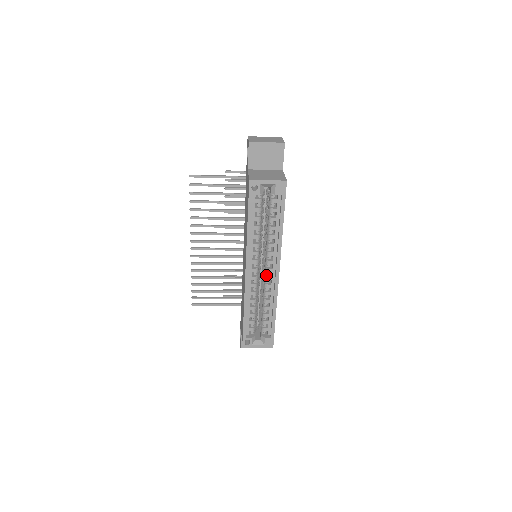
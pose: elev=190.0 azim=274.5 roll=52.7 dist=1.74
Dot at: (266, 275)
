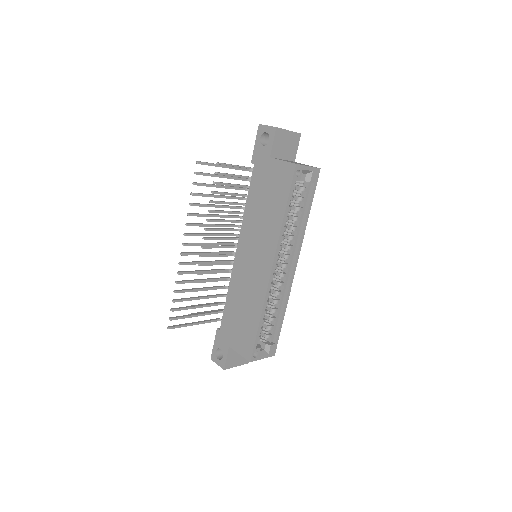
Dot at: (281, 272)
